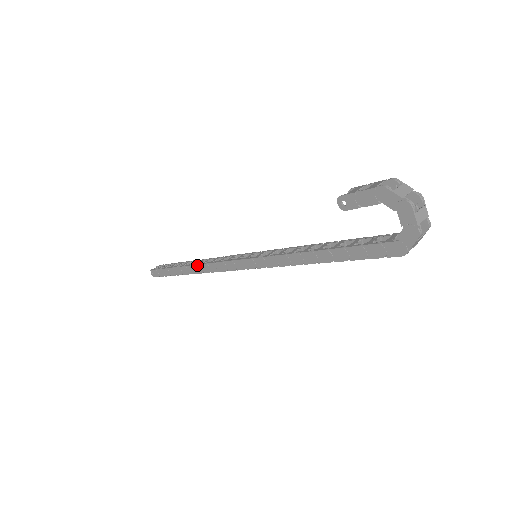
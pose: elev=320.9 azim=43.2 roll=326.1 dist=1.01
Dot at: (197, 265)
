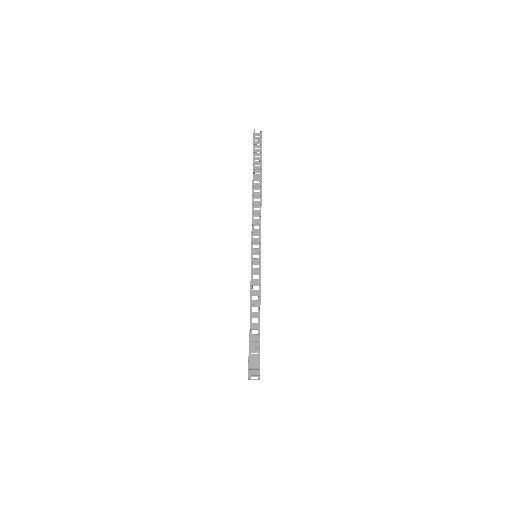
Dot at: (252, 197)
